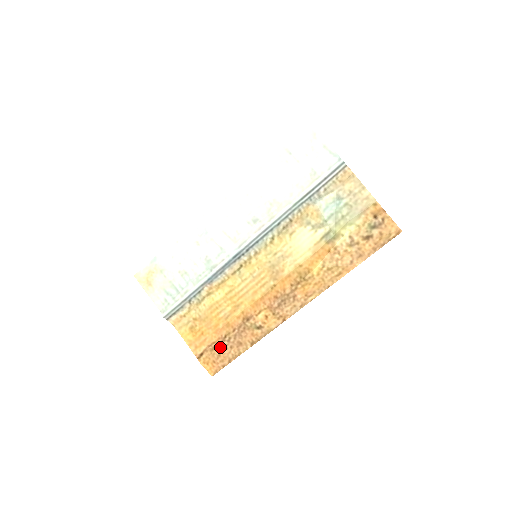
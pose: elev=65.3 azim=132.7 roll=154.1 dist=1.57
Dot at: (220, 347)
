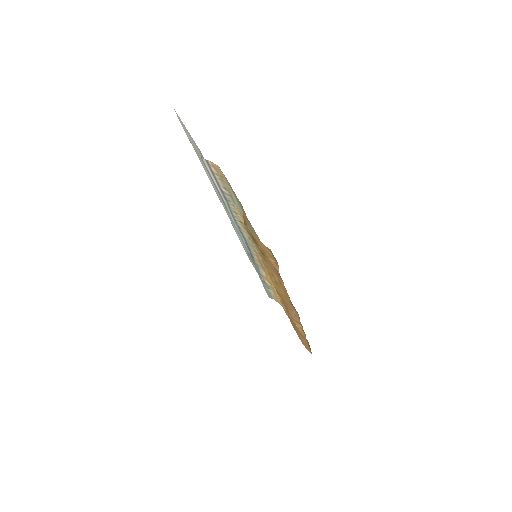
Dot at: occluded
